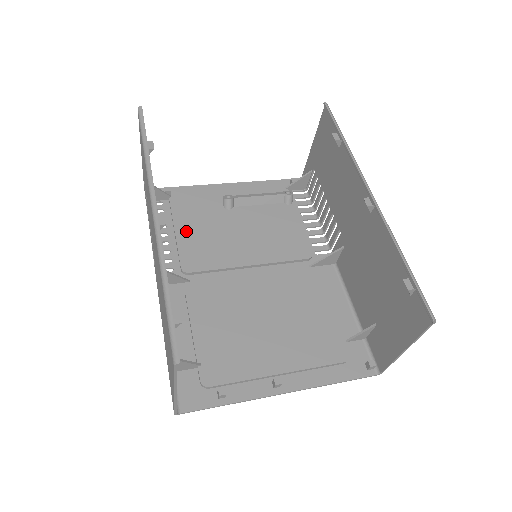
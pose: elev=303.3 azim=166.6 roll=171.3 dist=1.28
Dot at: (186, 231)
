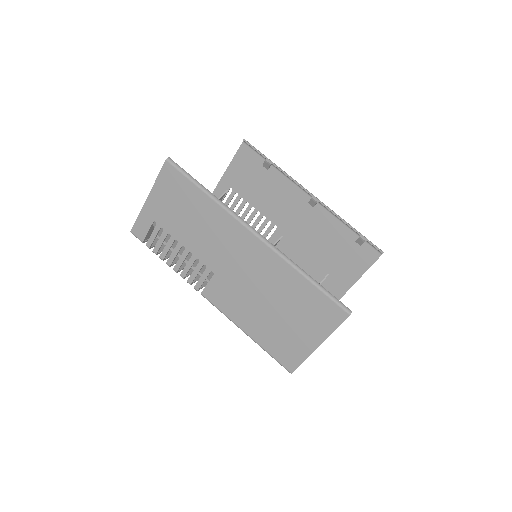
Dot at: (190, 256)
